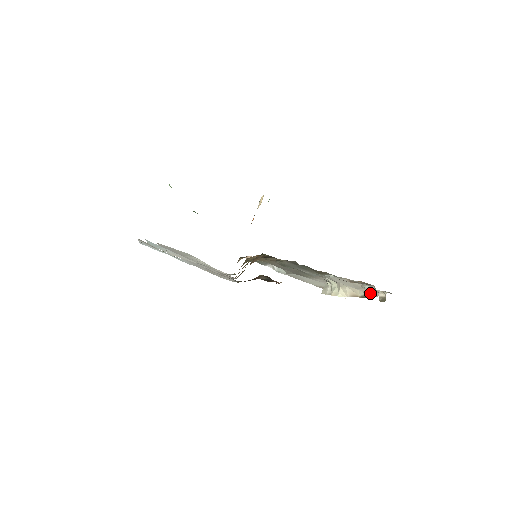
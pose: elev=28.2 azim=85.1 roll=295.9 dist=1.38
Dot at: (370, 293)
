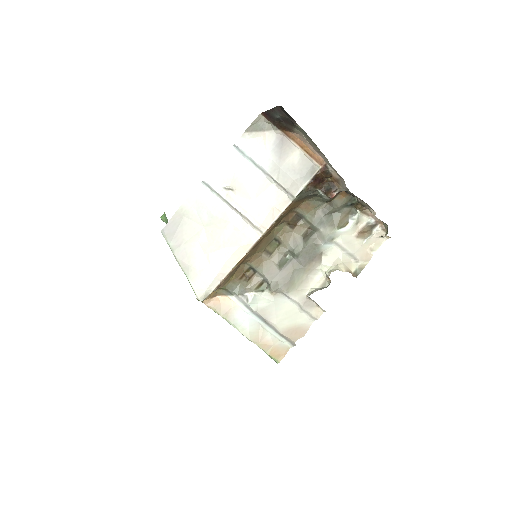
Dot at: (364, 258)
